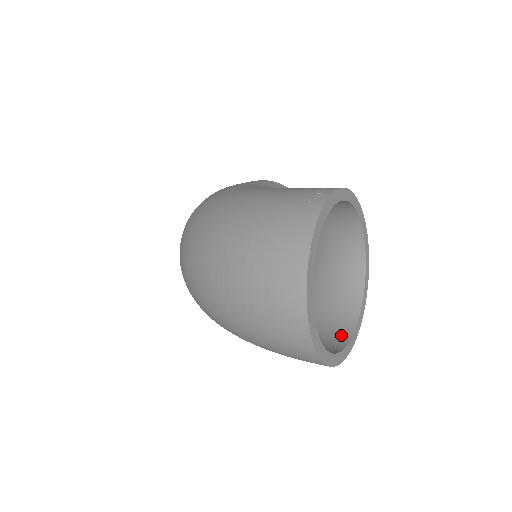
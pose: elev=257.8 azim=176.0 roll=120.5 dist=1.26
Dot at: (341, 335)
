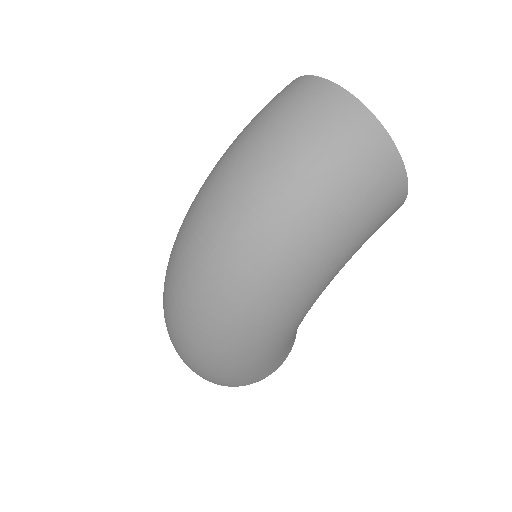
Dot at: occluded
